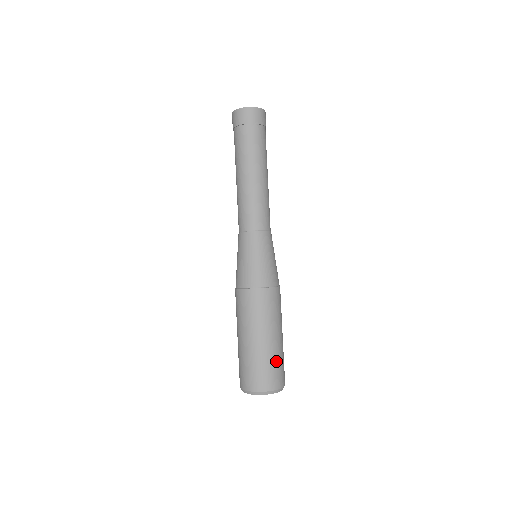
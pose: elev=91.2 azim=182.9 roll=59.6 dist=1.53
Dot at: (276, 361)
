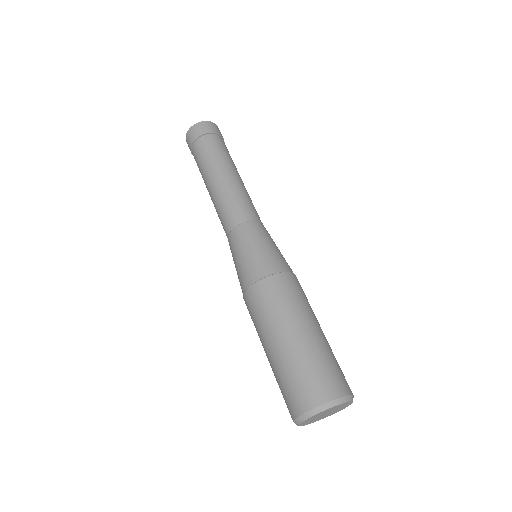
Dot at: (332, 358)
